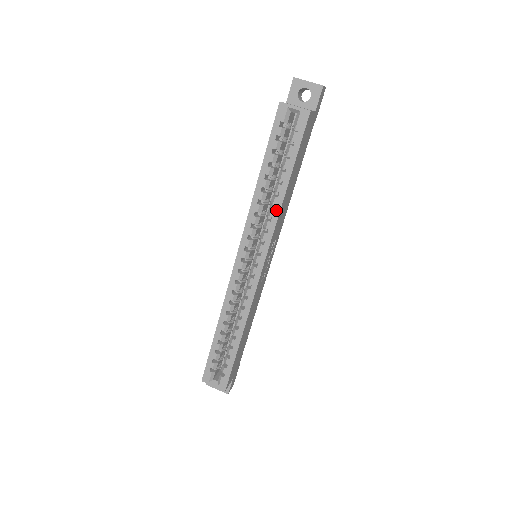
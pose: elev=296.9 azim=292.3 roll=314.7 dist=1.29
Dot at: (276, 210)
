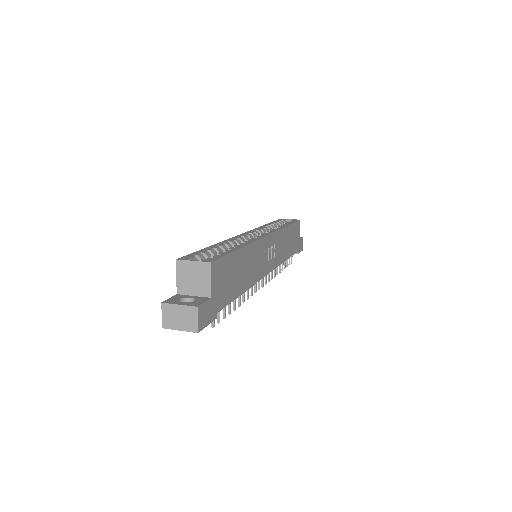
Dot at: occluded
